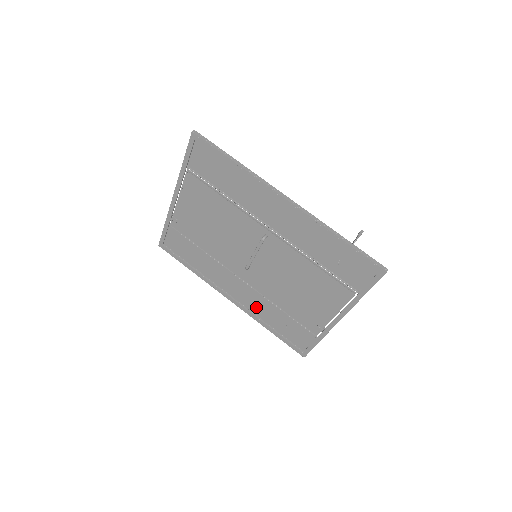
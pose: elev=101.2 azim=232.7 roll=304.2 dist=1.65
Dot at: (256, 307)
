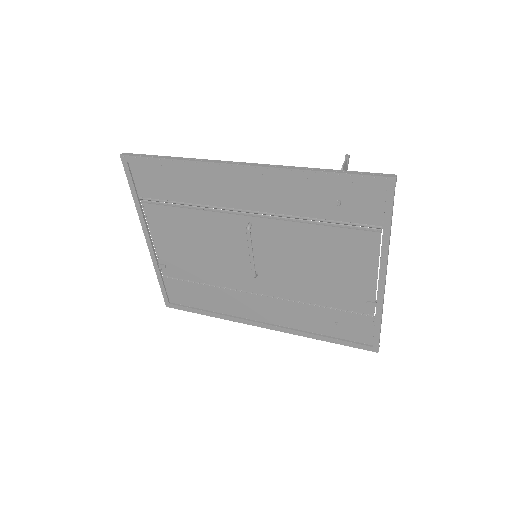
Dot at: (293, 319)
